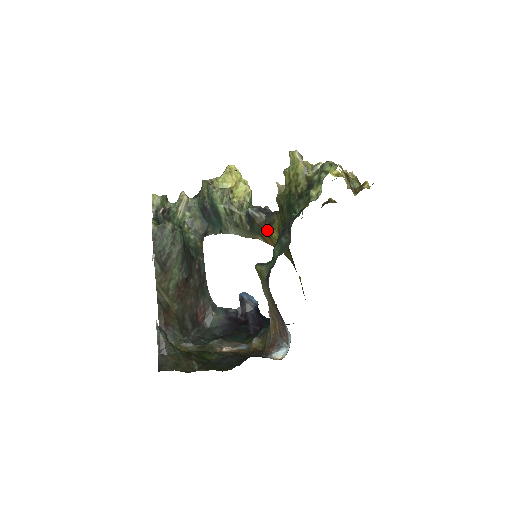
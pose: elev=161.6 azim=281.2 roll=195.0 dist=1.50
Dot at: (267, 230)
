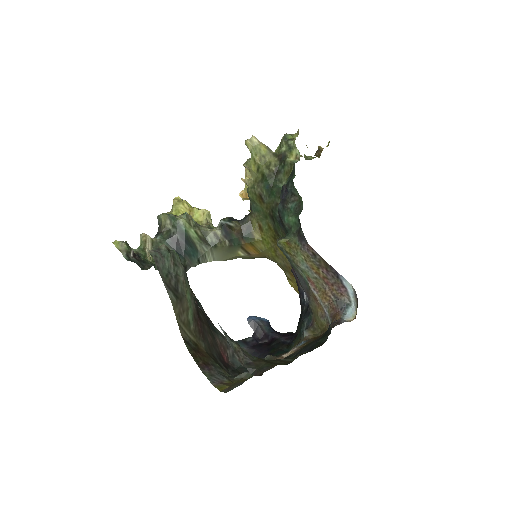
Dot at: (247, 236)
